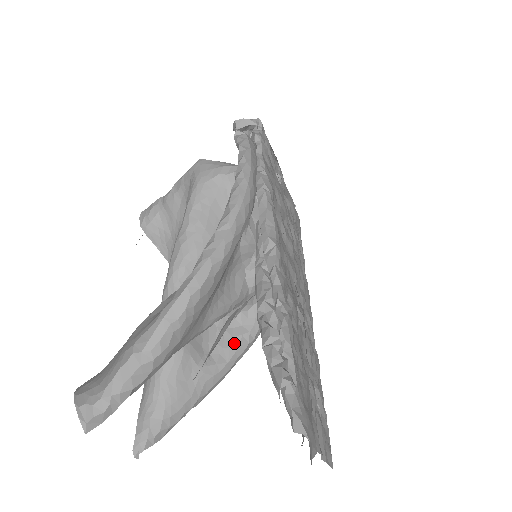
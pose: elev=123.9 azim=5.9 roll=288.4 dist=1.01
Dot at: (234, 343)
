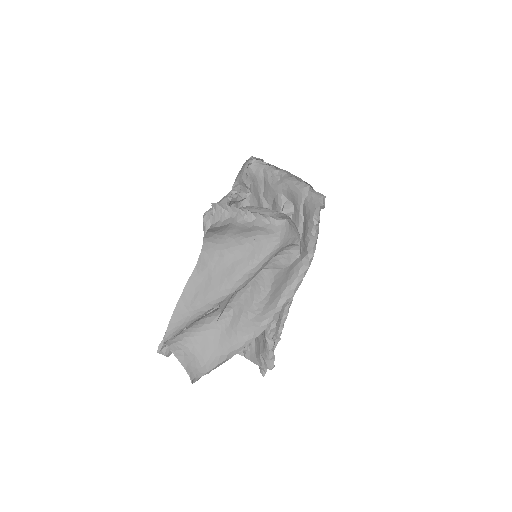
Dot at: occluded
